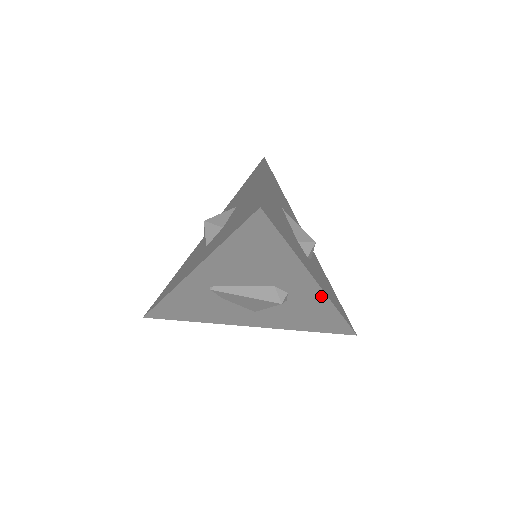
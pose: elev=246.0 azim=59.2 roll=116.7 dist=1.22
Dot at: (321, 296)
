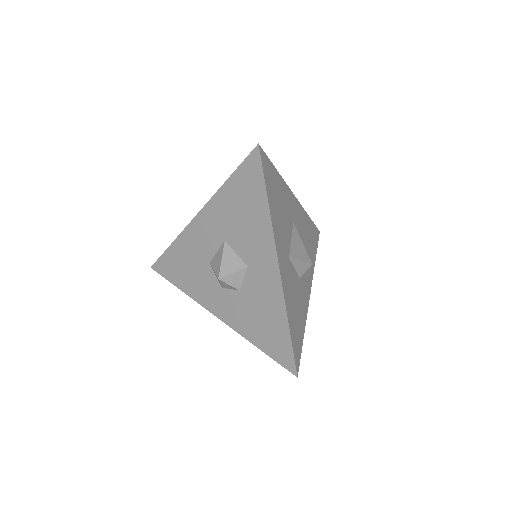
Dot at: occluded
